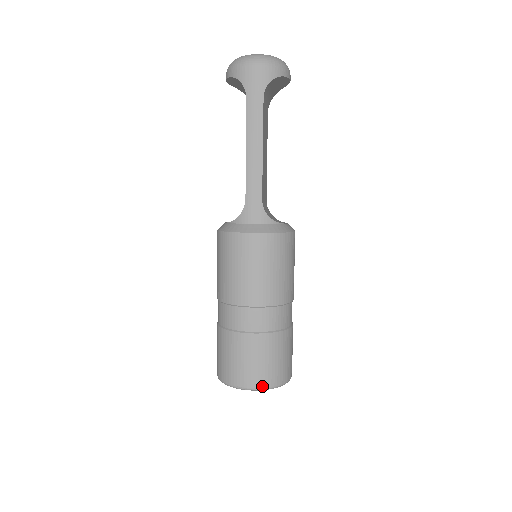
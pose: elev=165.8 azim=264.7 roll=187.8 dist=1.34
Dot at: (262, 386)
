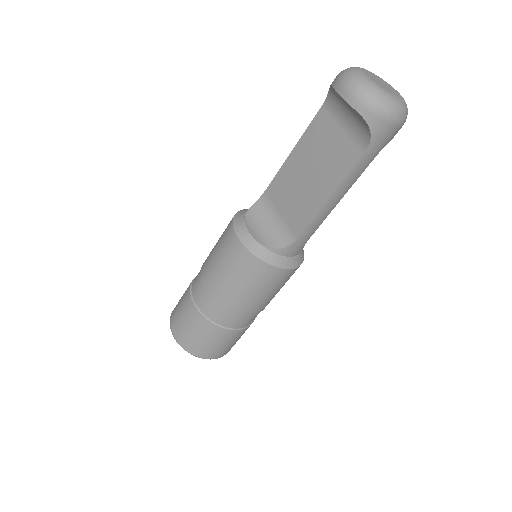
Dot at: occluded
